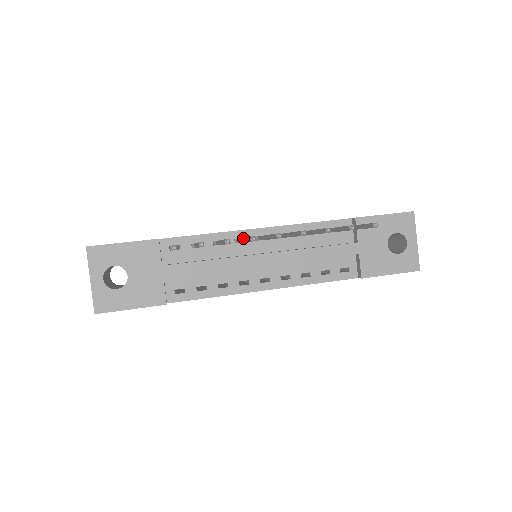
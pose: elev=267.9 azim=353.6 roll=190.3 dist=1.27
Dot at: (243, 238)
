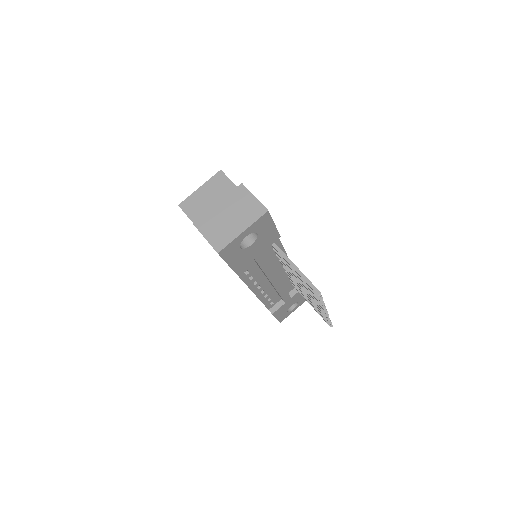
Dot at: occluded
